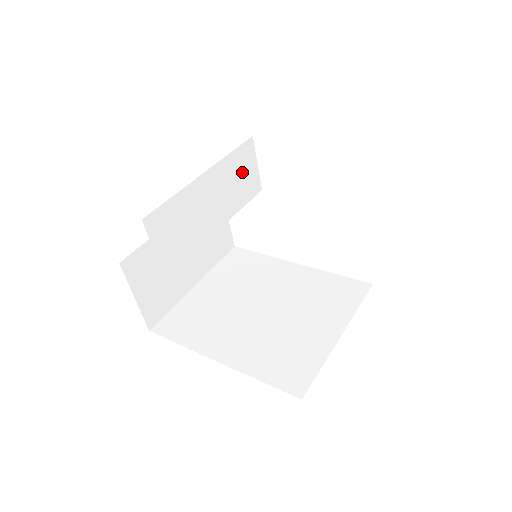
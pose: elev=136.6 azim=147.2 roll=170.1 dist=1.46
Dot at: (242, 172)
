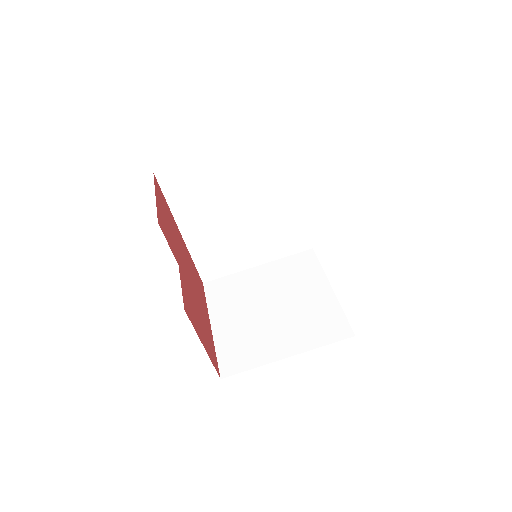
Dot at: occluded
